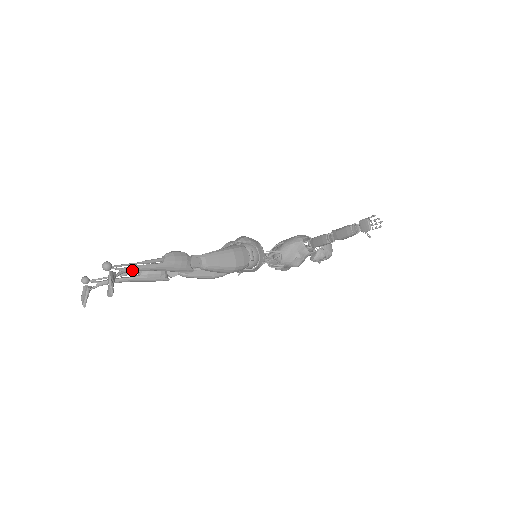
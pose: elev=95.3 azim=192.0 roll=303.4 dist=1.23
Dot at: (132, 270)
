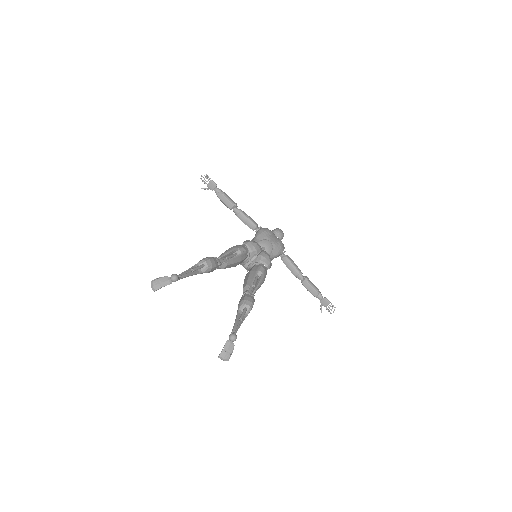
Dot at: occluded
